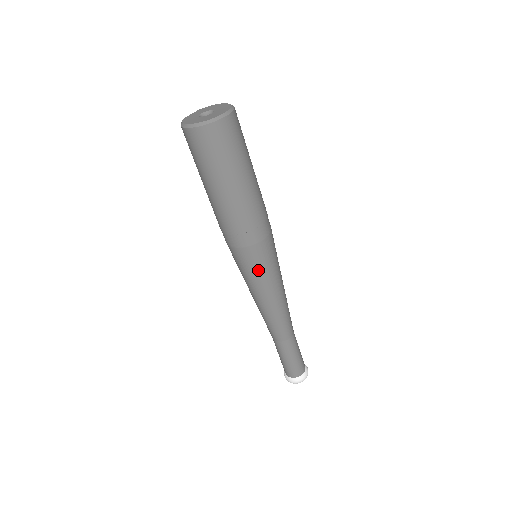
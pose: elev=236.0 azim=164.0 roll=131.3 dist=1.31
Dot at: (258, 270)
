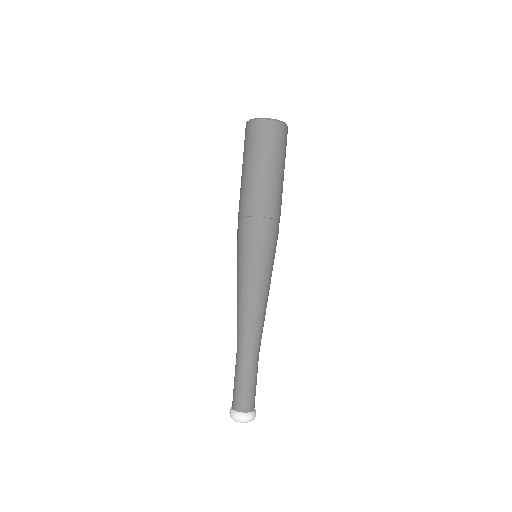
Dot at: (243, 258)
